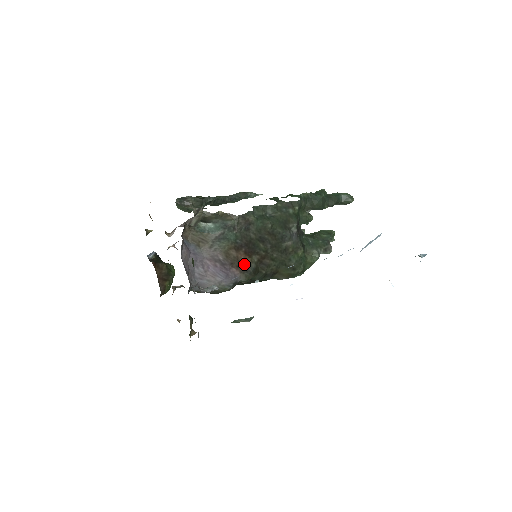
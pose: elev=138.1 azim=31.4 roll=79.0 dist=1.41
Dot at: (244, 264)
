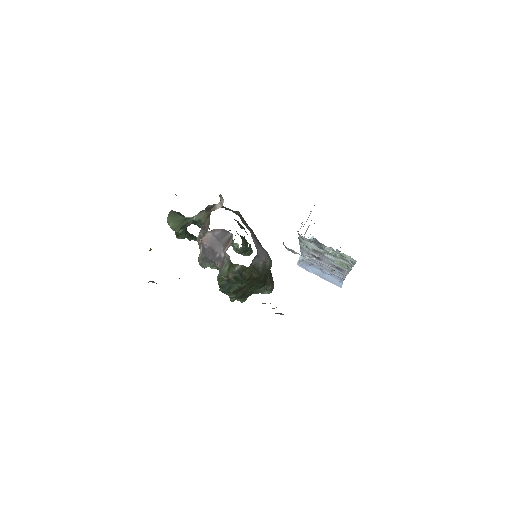
Dot at: occluded
